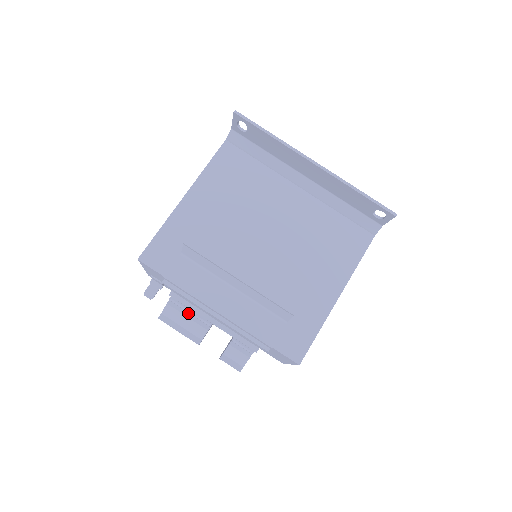
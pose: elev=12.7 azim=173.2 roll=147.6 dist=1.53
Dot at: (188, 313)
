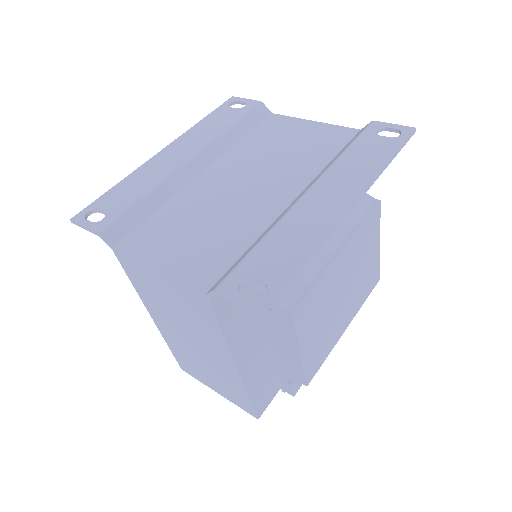
Dot at: occluded
